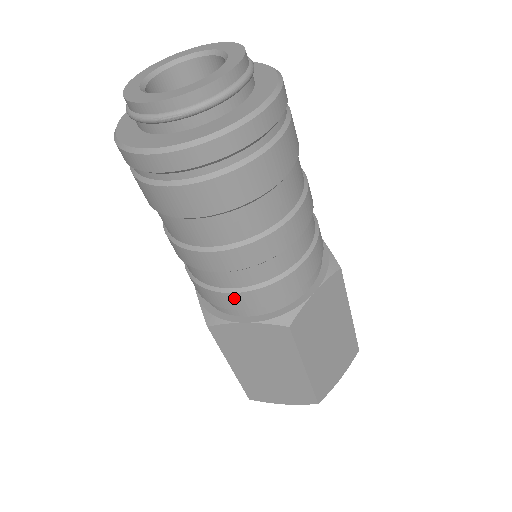
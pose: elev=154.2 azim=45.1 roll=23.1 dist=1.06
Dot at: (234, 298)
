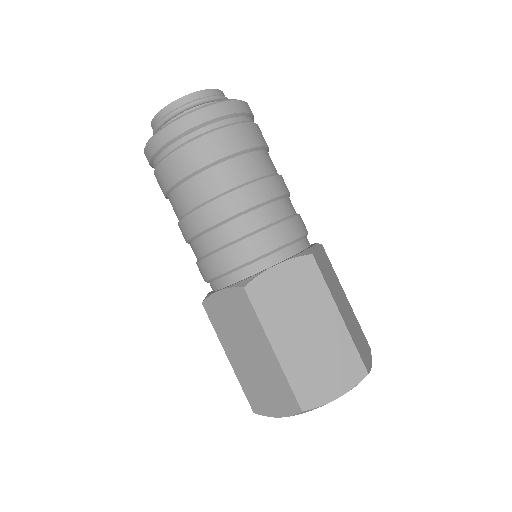
Dot at: (208, 264)
